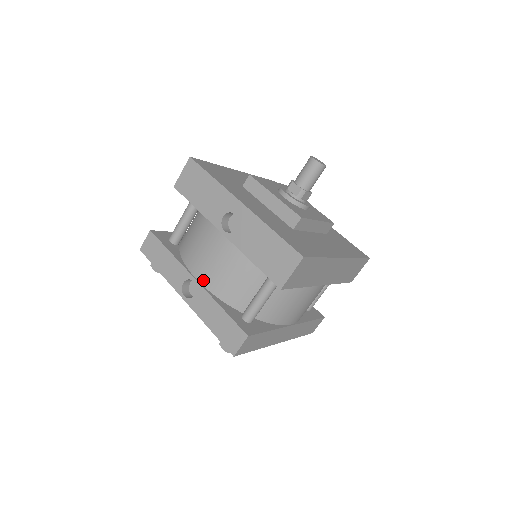
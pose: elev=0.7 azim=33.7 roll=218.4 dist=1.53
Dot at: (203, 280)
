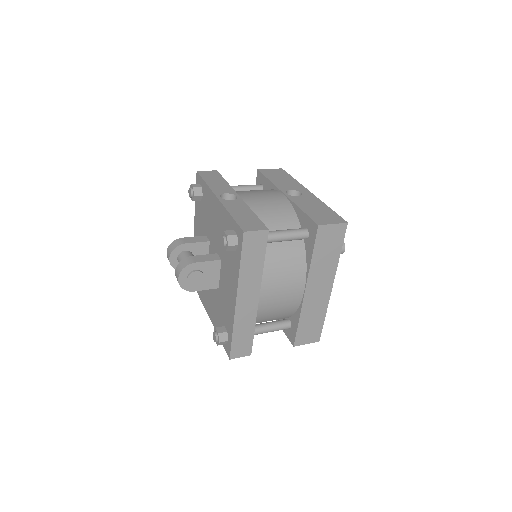
Dot at: (246, 200)
